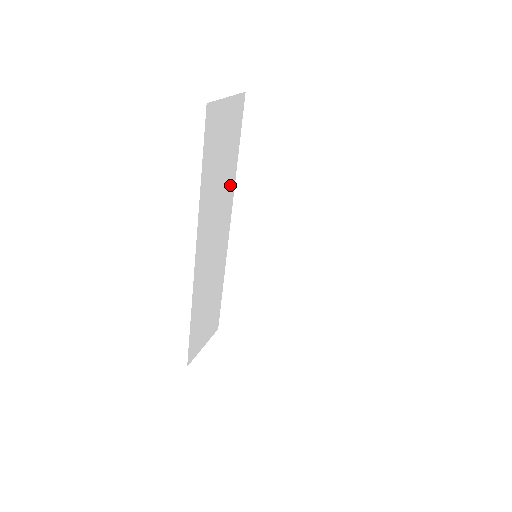
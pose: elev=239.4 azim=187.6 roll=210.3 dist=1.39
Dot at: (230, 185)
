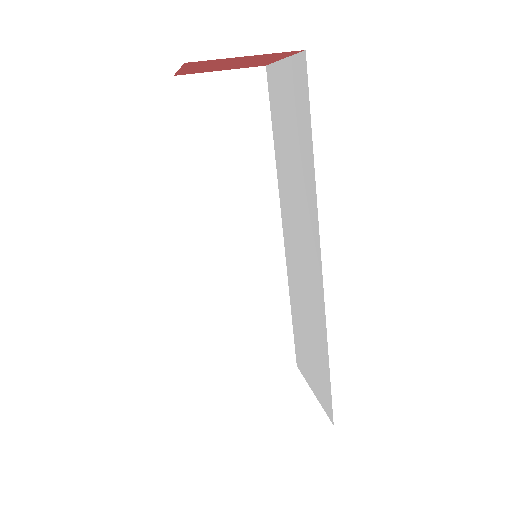
Dot at: (265, 177)
